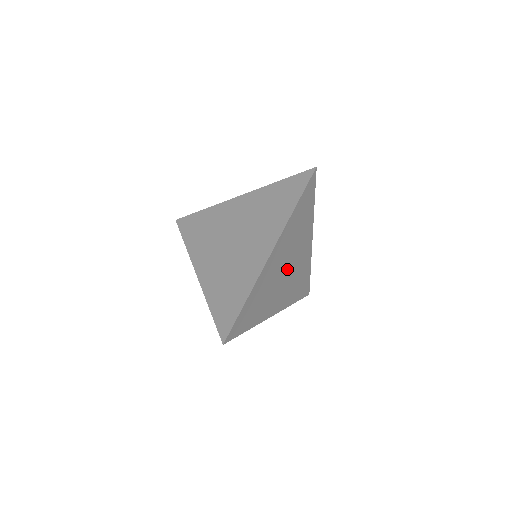
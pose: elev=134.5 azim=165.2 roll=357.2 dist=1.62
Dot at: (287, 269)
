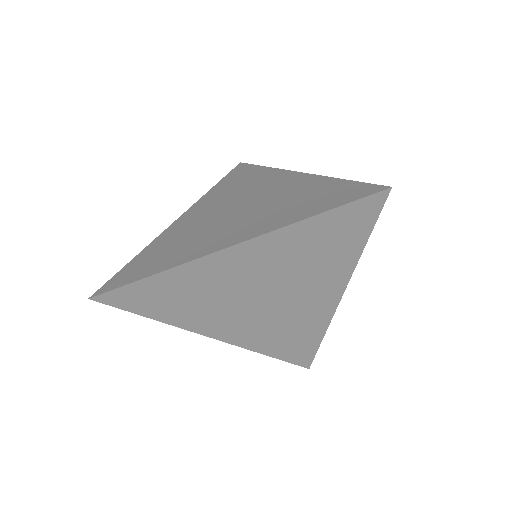
Dot at: (265, 298)
